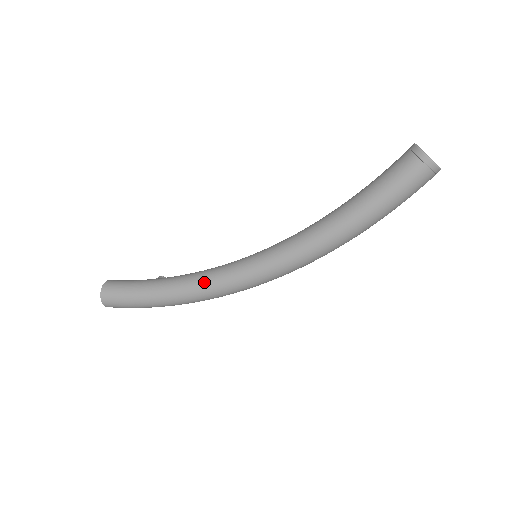
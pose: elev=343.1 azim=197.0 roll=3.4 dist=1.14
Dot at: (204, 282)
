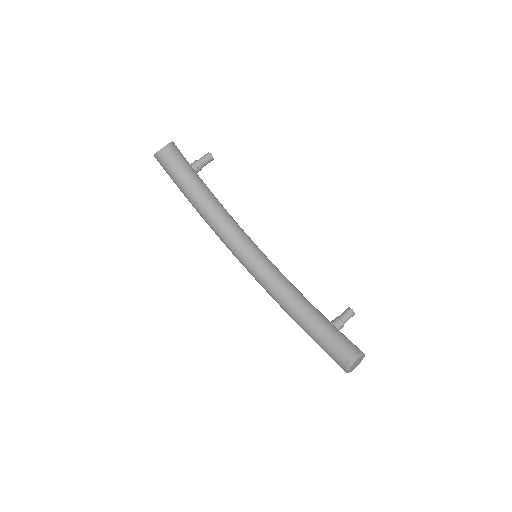
Dot at: (218, 232)
